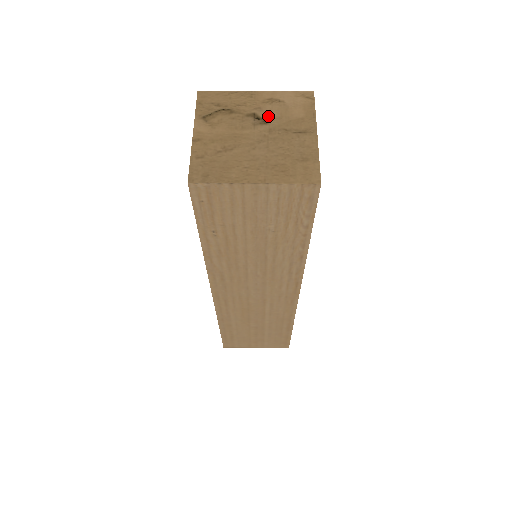
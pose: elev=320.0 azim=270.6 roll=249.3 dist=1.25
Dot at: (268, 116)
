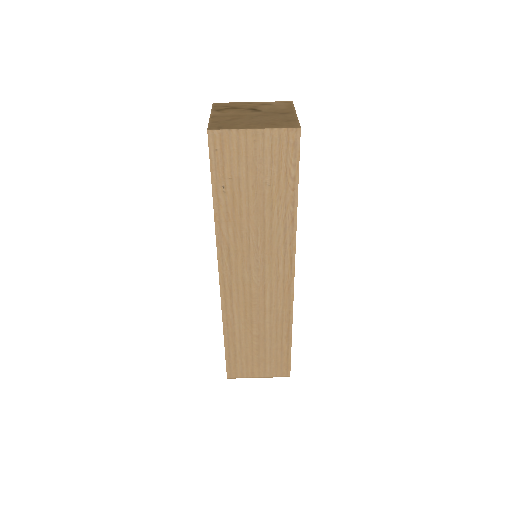
Dot at: (262, 109)
